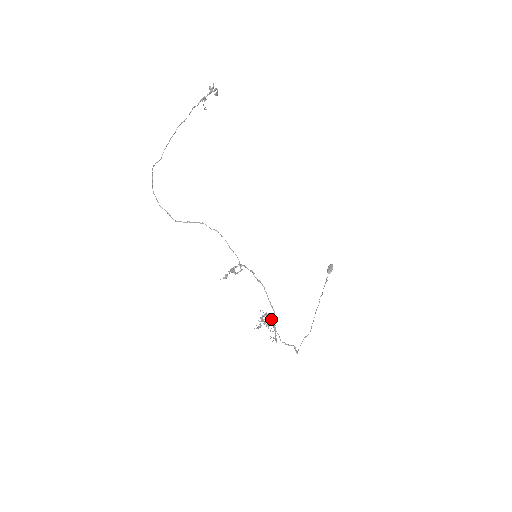
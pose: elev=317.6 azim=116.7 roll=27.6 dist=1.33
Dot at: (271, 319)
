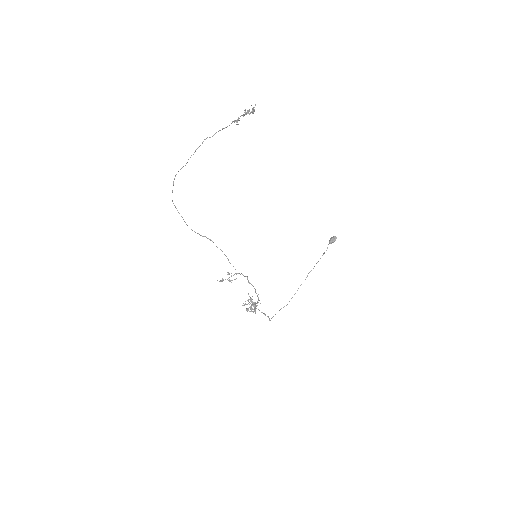
Dot at: (254, 304)
